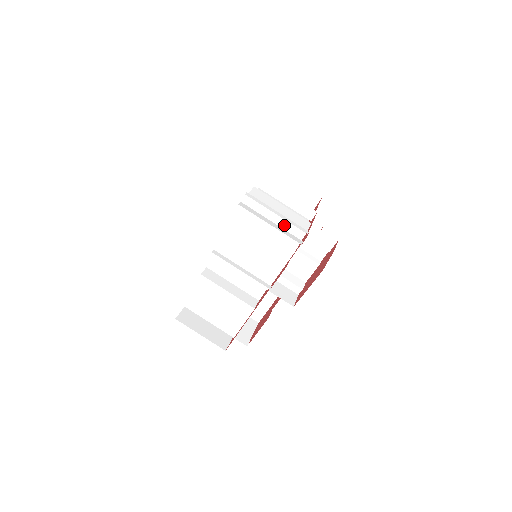
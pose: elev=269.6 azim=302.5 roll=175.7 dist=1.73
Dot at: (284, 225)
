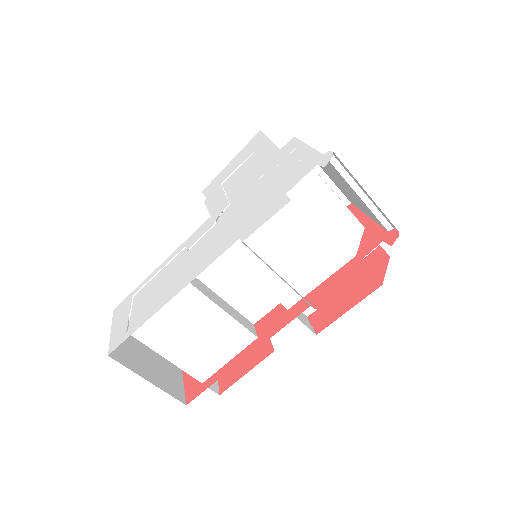
Dot at: (343, 214)
